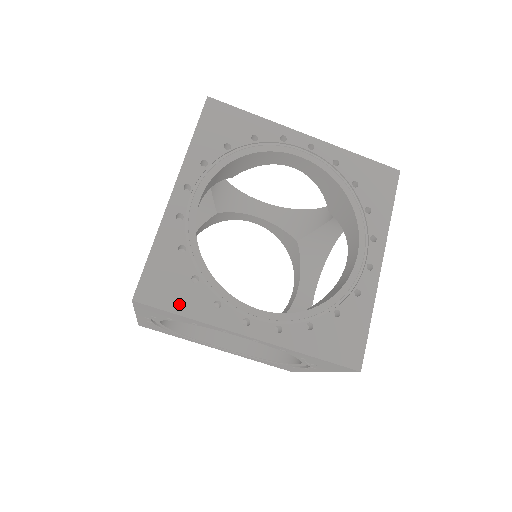
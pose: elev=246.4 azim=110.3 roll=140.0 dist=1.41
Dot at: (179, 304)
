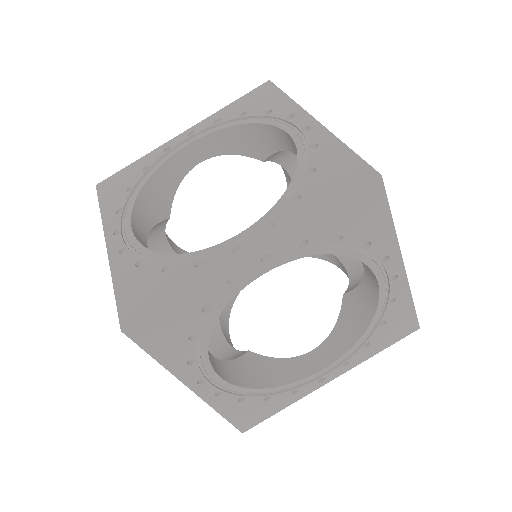
Dot at: (161, 350)
